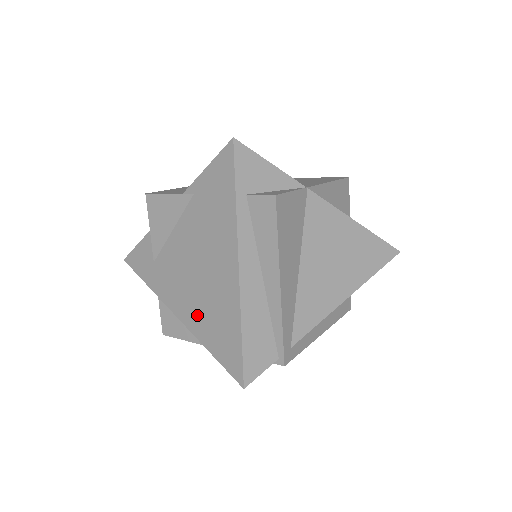
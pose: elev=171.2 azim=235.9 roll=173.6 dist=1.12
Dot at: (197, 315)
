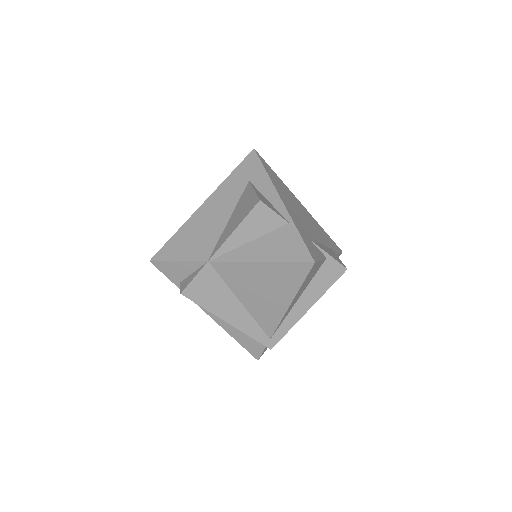
Dot at: occluded
